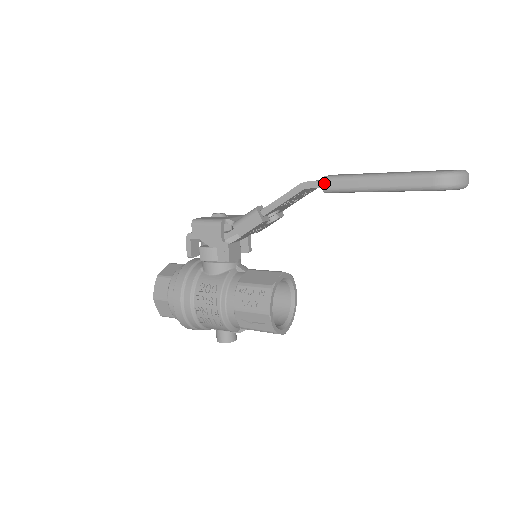
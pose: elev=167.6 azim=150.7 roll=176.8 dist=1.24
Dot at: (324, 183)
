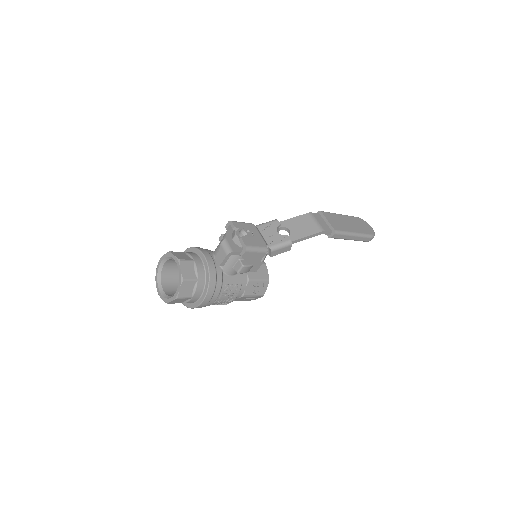
Dot at: (334, 235)
